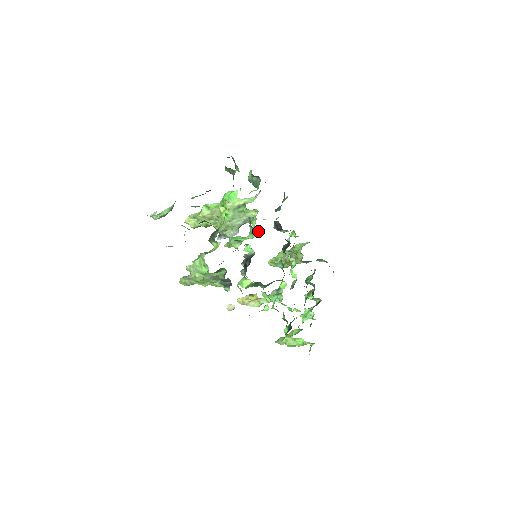
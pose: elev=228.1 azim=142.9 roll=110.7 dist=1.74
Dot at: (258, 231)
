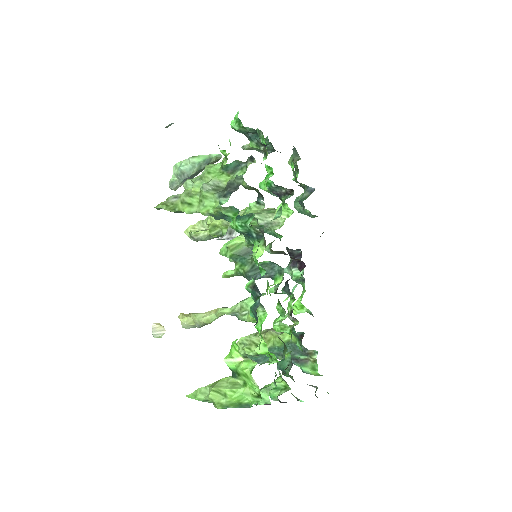
Dot at: occluded
